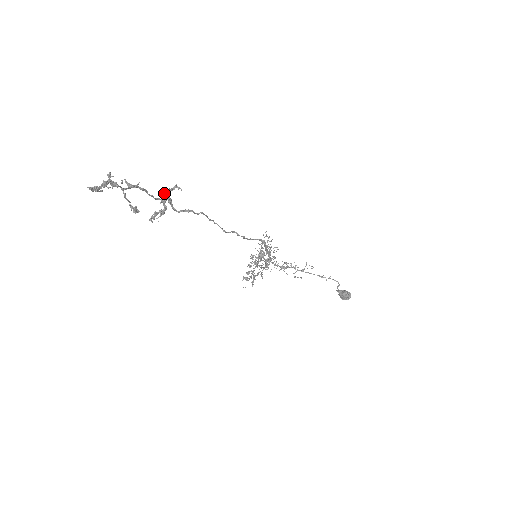
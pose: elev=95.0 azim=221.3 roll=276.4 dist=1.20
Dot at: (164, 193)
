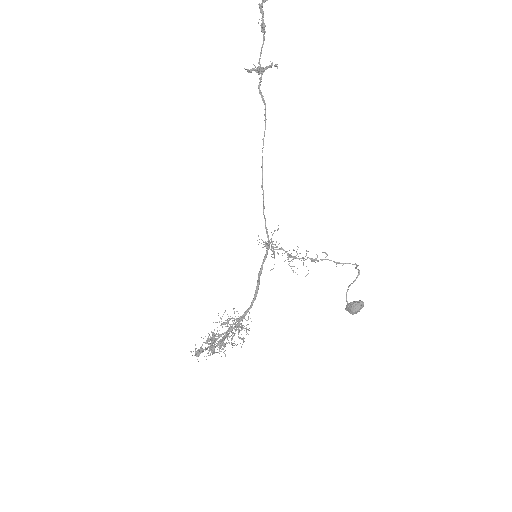
Dot at: (263, 68)
